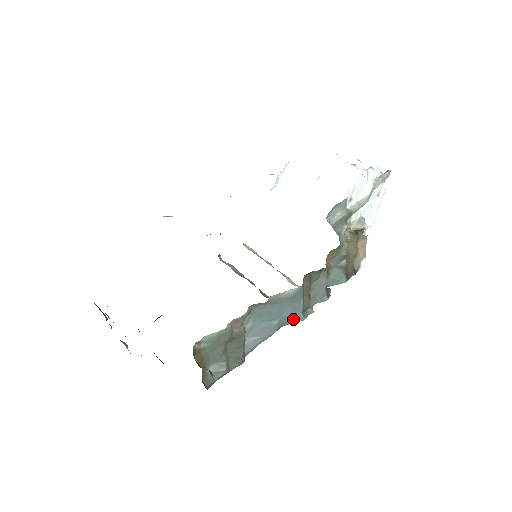
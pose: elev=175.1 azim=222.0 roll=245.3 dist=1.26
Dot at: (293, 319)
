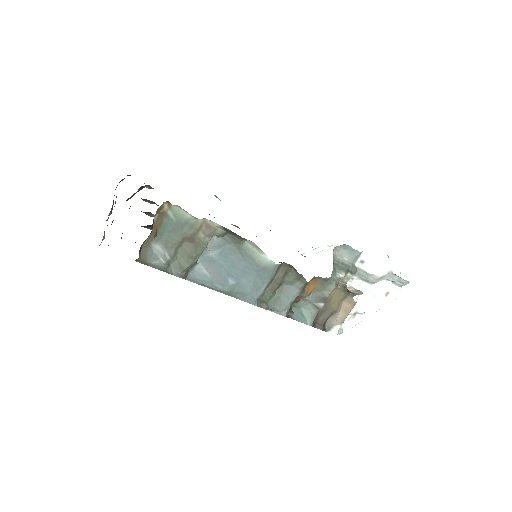
Dot at: (246, 296)
